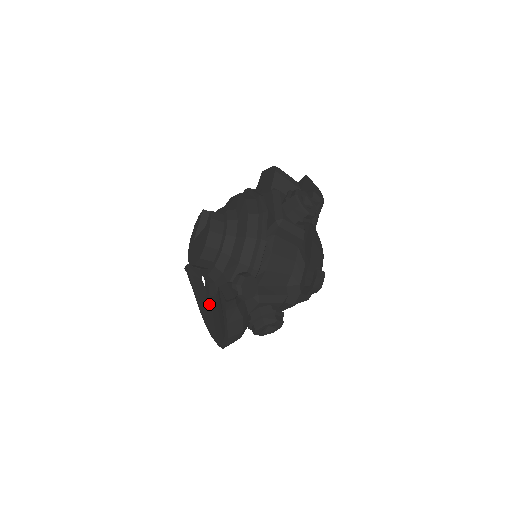
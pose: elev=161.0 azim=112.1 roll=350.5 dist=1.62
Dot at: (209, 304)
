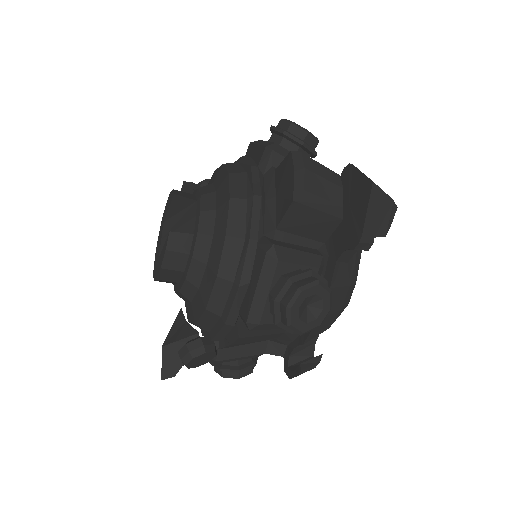
Dot at: occluded
